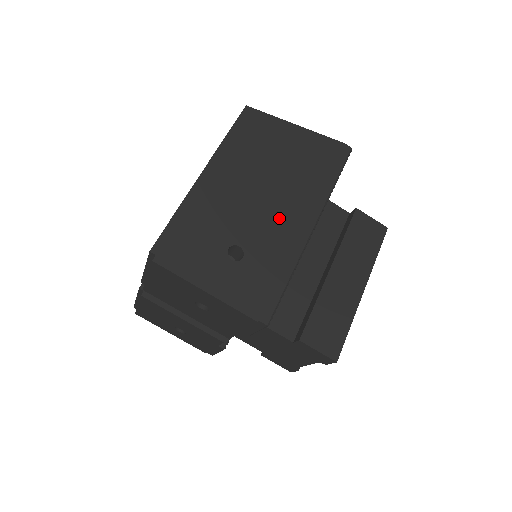
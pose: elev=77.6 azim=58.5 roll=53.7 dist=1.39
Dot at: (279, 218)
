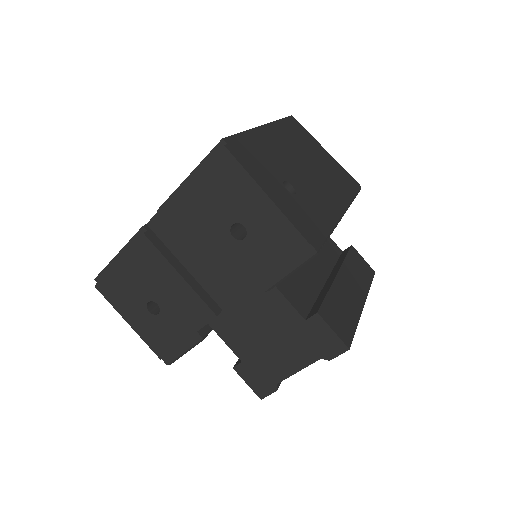
Dot at: (319, 190)
